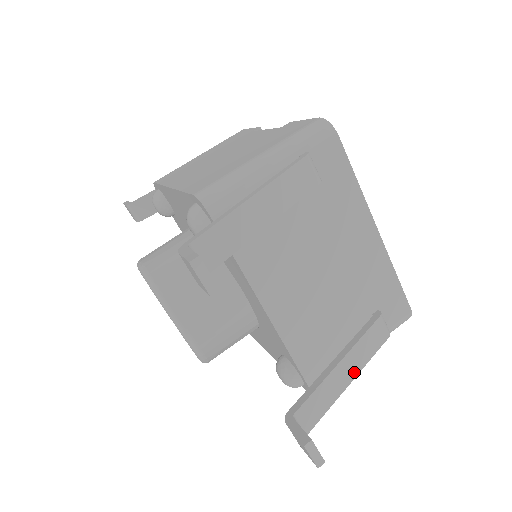
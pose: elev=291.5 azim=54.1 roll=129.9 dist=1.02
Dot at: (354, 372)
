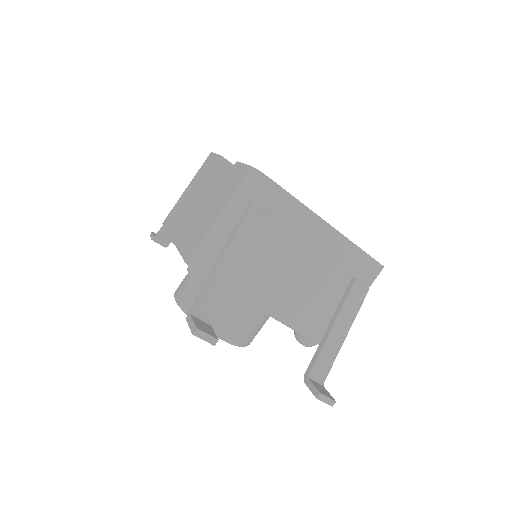
Dot at: (346, 329)
